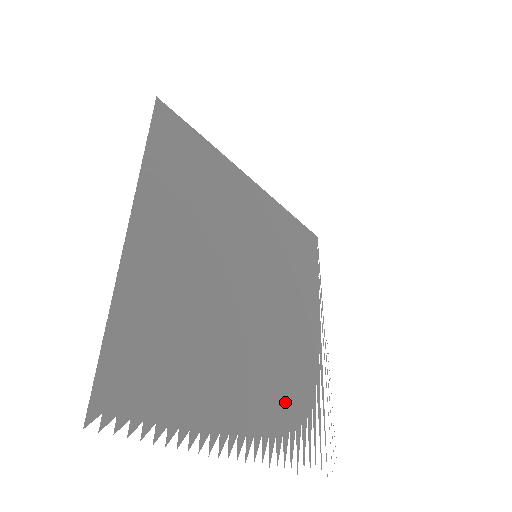
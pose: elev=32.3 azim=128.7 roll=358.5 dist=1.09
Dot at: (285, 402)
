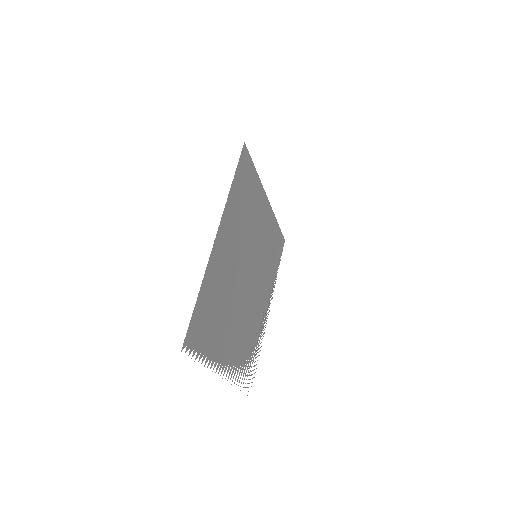
Dot at: (243, 349)
